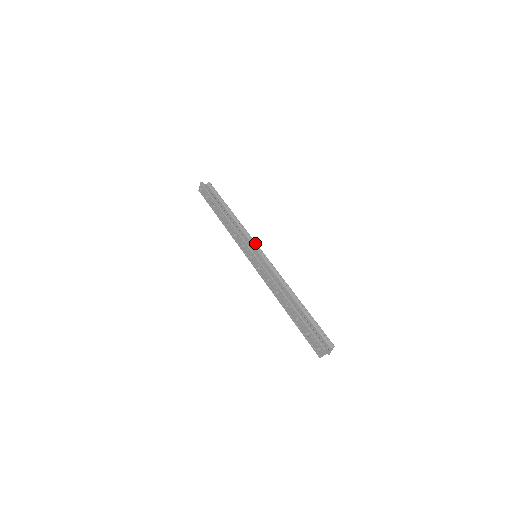
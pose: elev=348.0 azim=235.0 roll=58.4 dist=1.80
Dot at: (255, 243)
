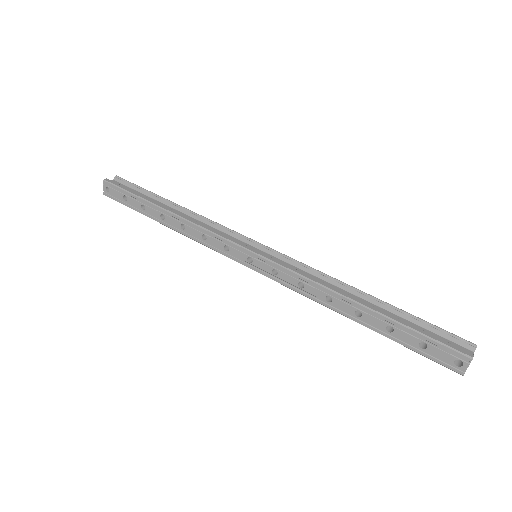
Dot at: (244, 237)
